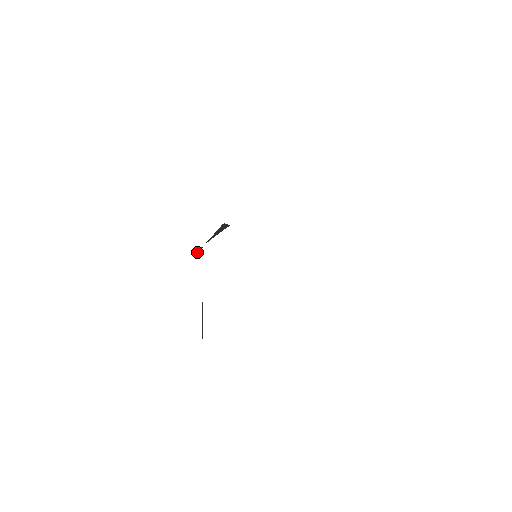
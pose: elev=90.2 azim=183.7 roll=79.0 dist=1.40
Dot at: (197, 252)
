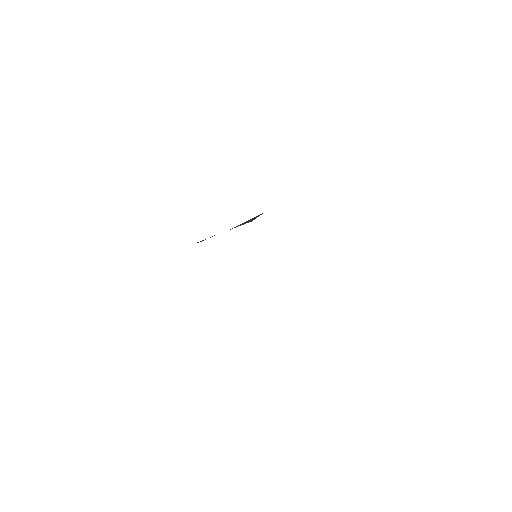
Dot at: occluded
